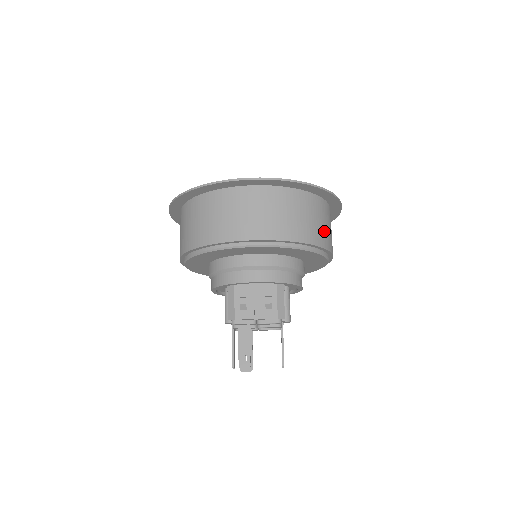
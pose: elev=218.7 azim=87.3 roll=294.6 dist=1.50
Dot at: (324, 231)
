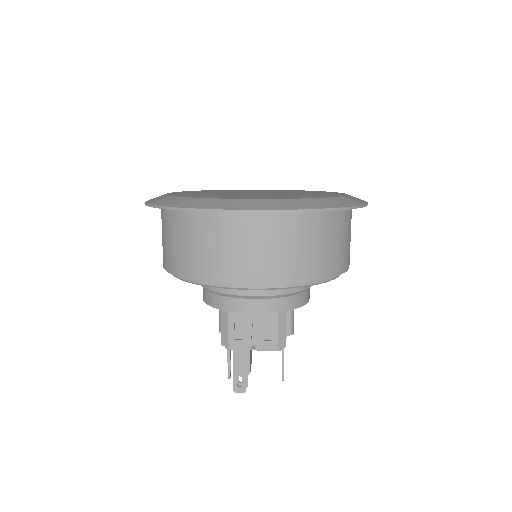
Dot at: (340, 252)
